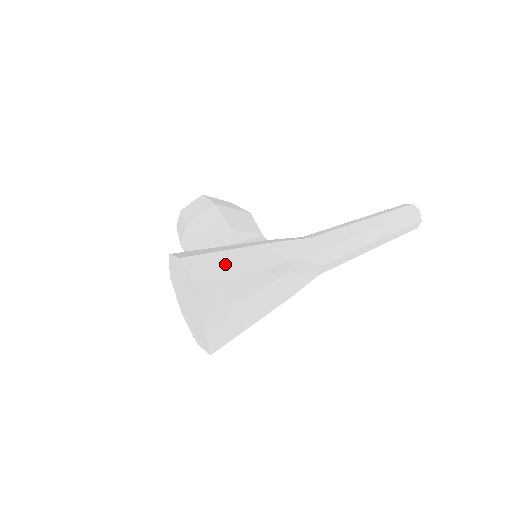
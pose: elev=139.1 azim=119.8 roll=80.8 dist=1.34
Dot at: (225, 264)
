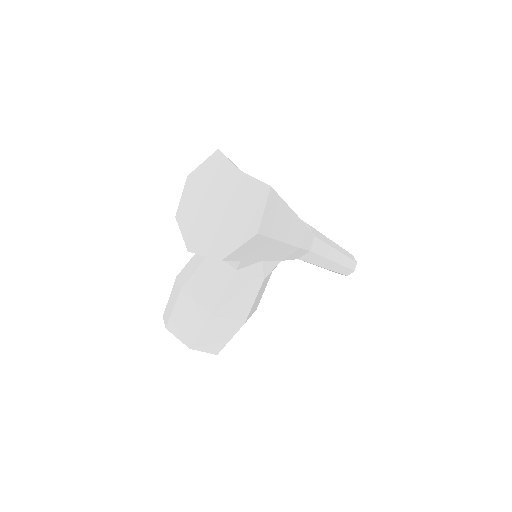
Dot at: occluded
